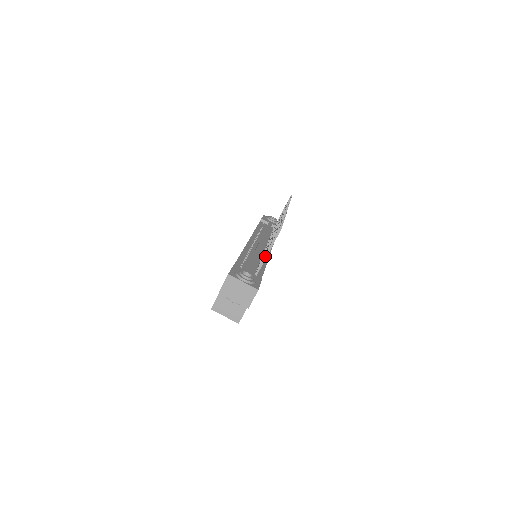
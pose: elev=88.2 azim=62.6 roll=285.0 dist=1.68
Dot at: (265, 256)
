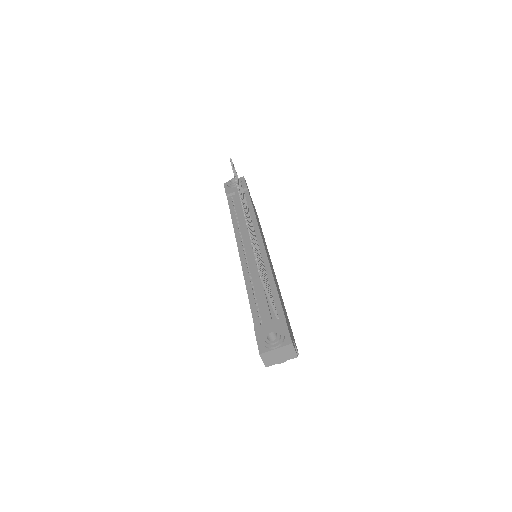
Dot at: (270, 302)
